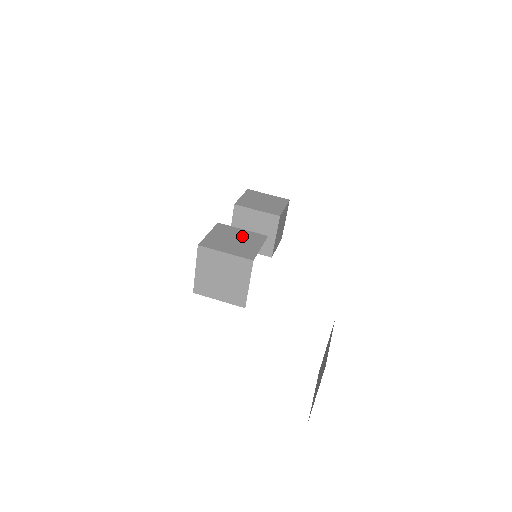
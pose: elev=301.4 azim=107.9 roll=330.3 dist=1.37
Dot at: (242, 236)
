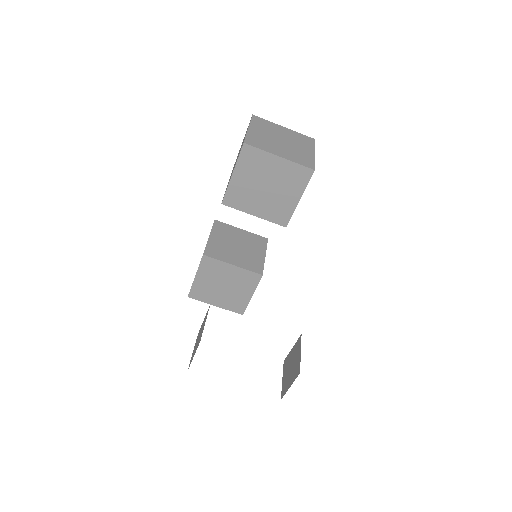
Dot at: (232, 279)
